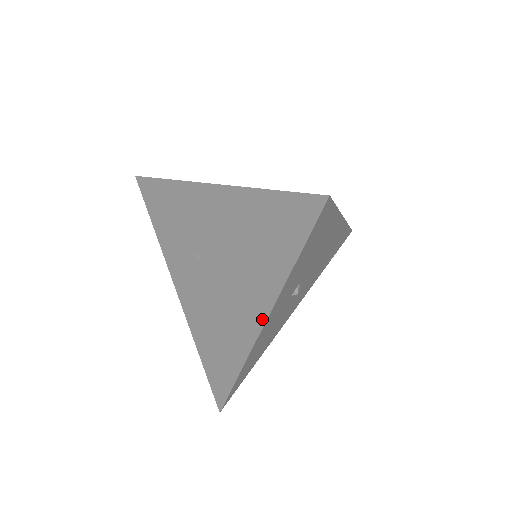
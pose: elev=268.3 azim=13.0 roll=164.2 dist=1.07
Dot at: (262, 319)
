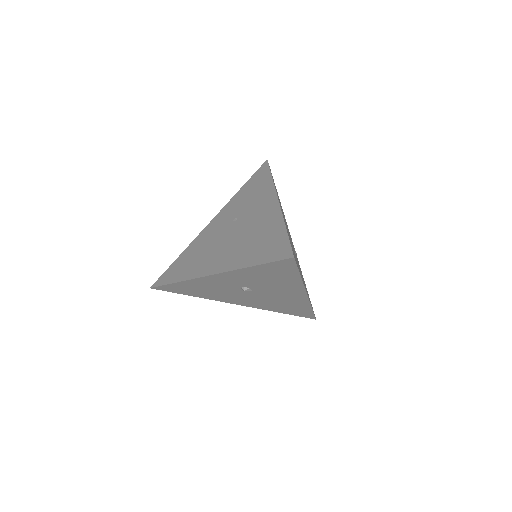
Dot at: (215, 272)
